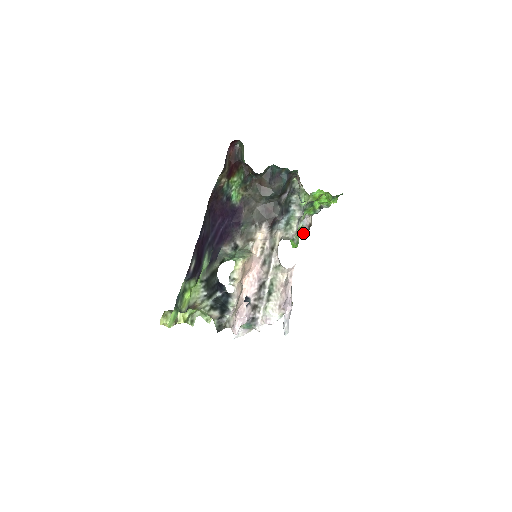
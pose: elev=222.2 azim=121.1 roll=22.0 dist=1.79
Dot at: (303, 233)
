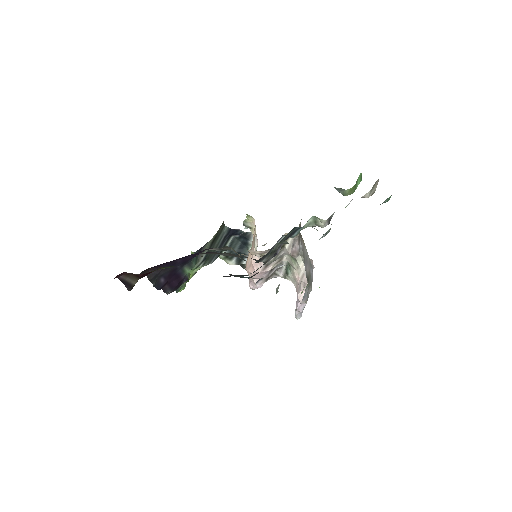
Dot at: occluded
